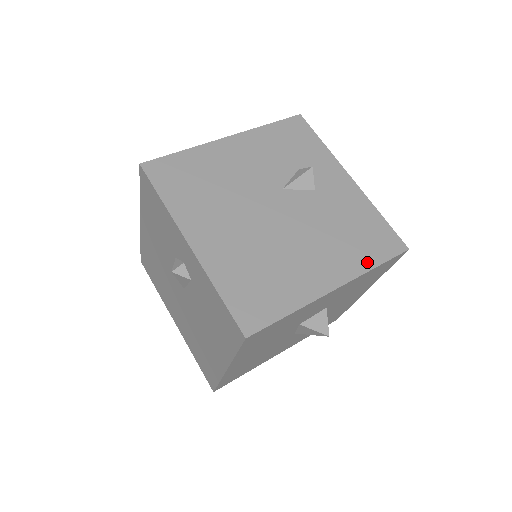
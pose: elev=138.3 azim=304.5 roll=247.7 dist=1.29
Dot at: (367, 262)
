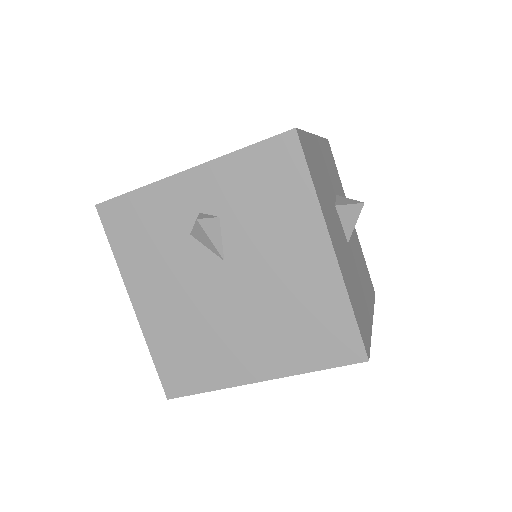
Dot at: occluded
